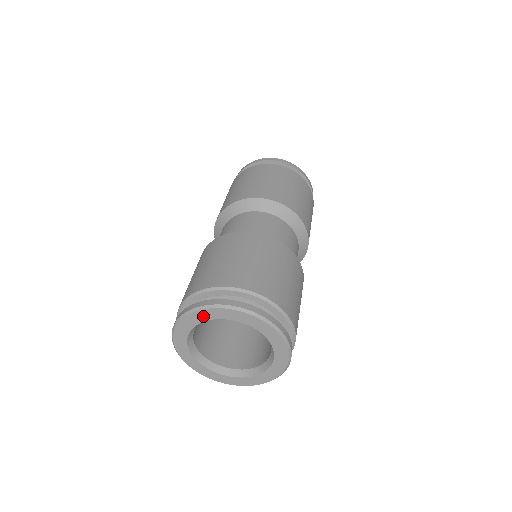
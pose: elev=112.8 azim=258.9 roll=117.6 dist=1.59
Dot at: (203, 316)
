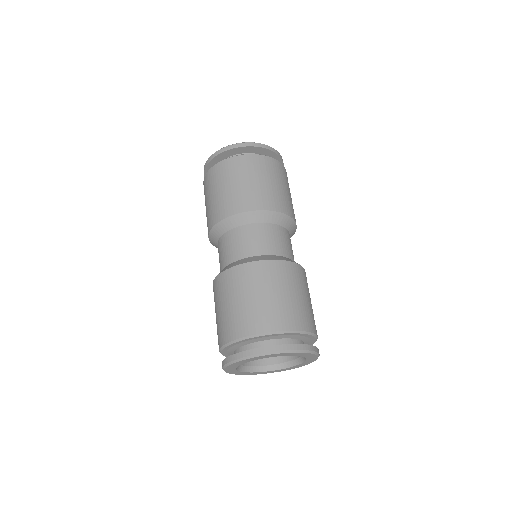
Dot at: (250, 360)
